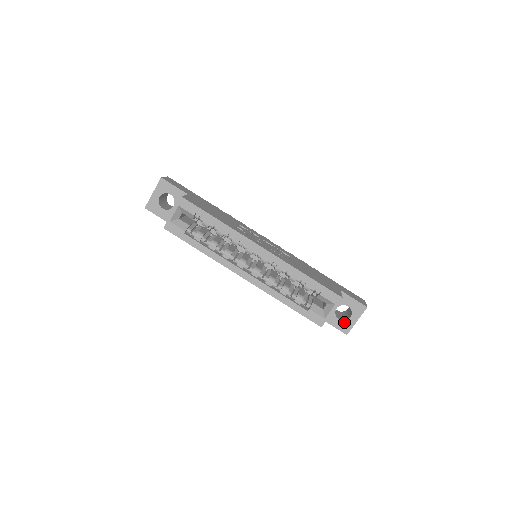
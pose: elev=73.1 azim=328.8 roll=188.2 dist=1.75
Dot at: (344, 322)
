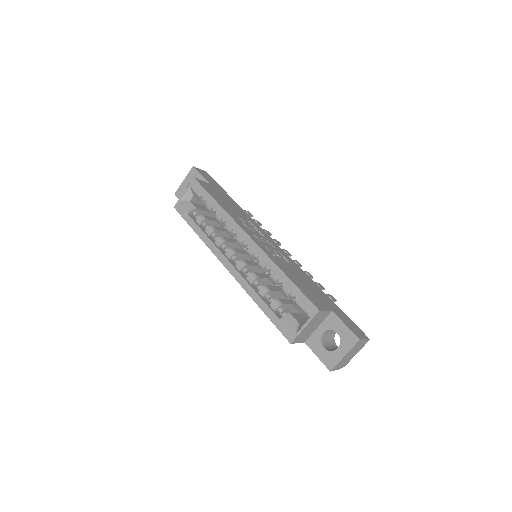
Dot at: (329, 353)
